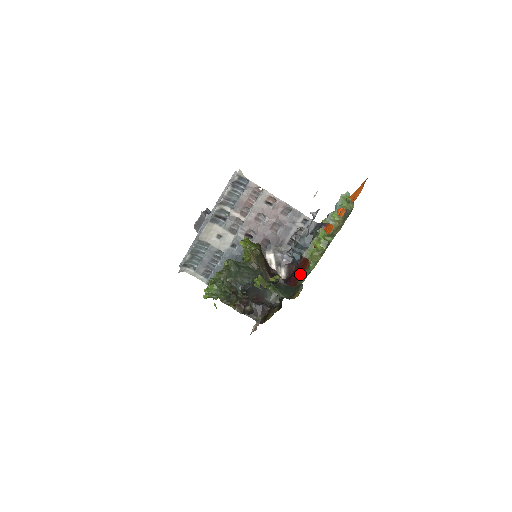
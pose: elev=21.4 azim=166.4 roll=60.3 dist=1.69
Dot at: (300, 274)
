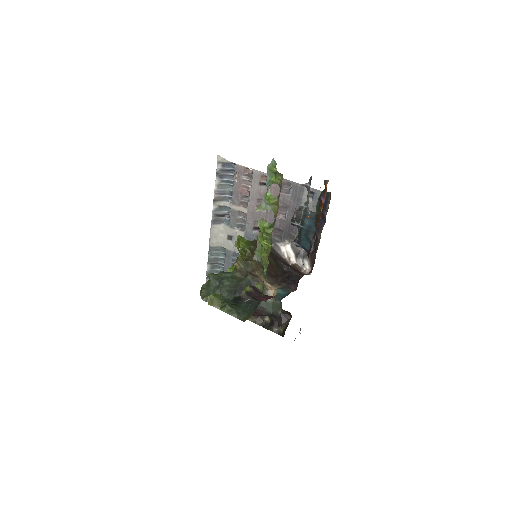
Dot at: (258, 284)
